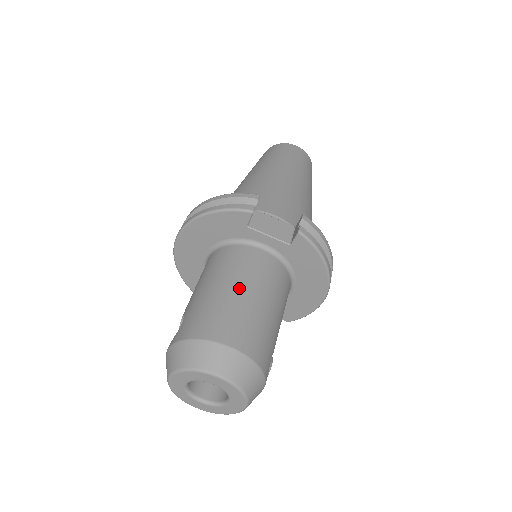
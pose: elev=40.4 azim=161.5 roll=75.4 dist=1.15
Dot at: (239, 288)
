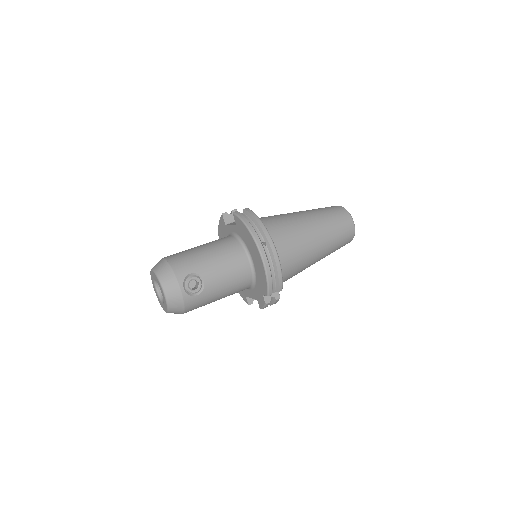
Dot at: occluded
